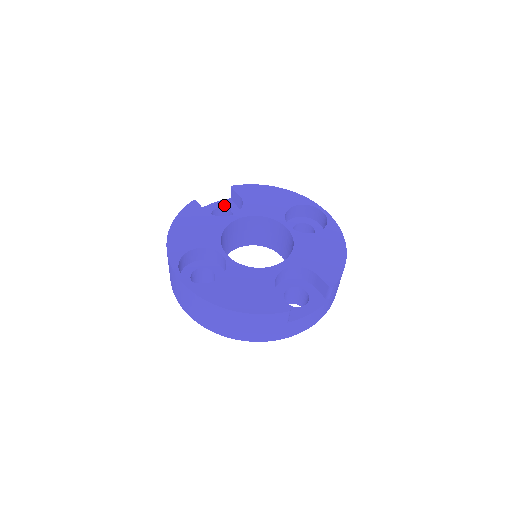
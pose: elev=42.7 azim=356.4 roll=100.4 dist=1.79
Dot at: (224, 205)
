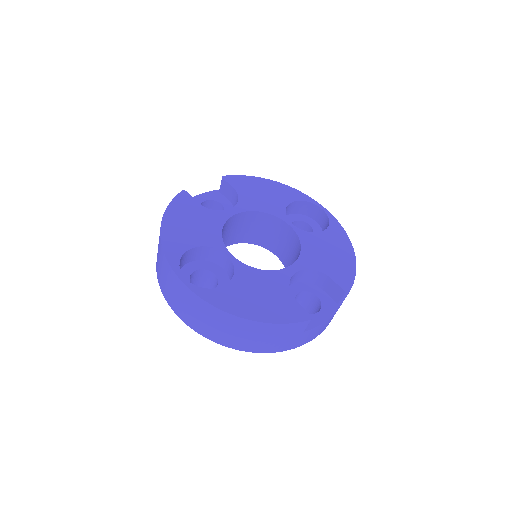
Dot at: (213, 197)
